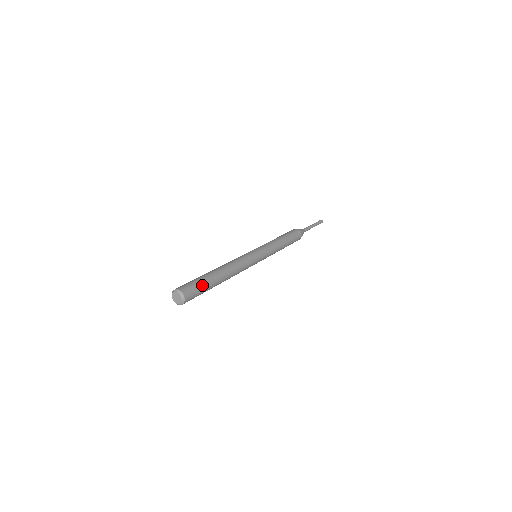
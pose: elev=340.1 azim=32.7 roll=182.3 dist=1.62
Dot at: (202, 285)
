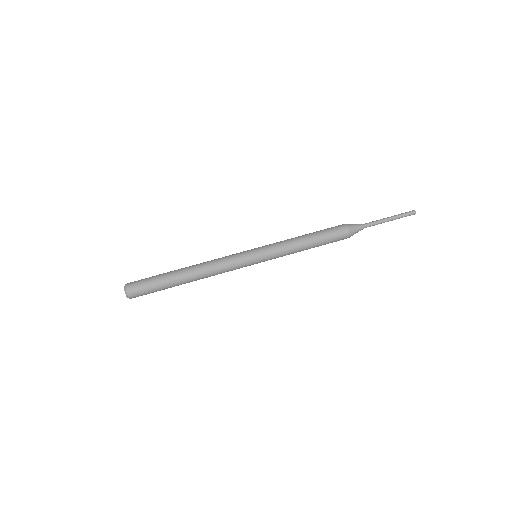
Dot at: (154, 287)
